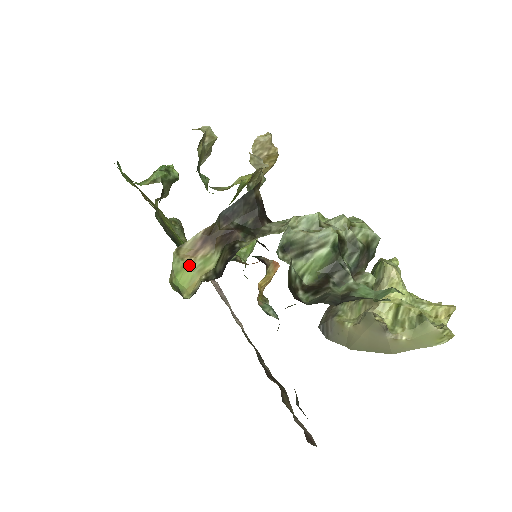
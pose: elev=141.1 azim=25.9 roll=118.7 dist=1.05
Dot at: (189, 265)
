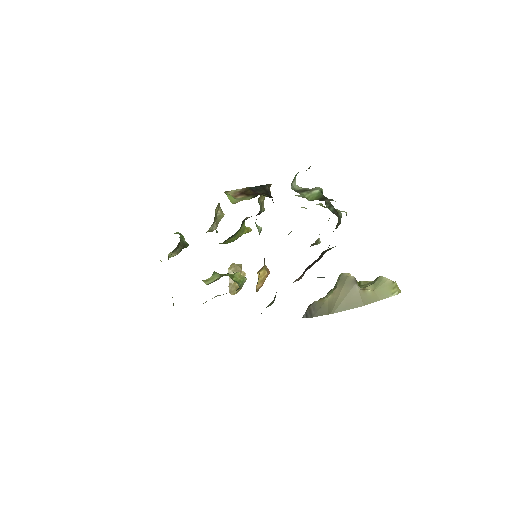
Dot at: (233, 197)
